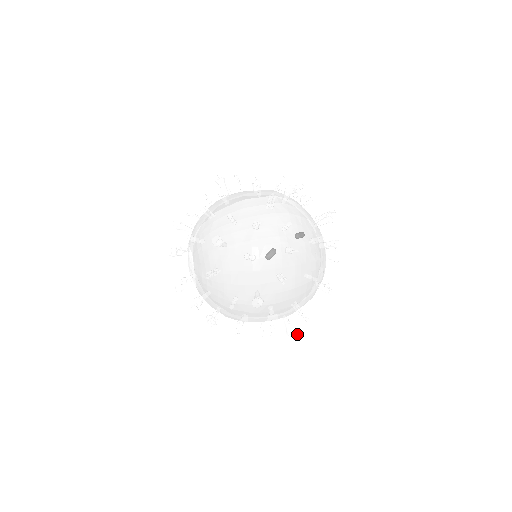
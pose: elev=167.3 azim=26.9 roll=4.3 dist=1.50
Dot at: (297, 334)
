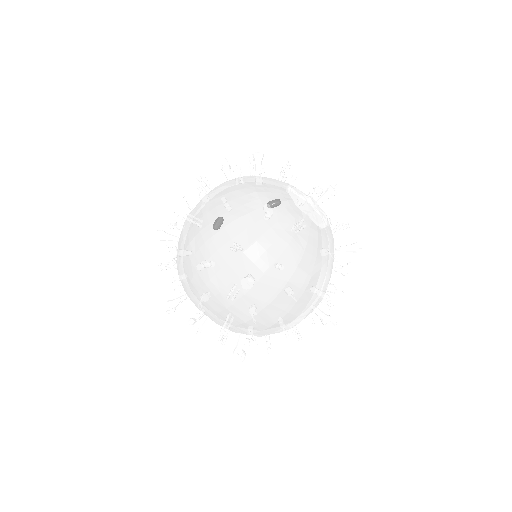
Dot at: (248, 278)
